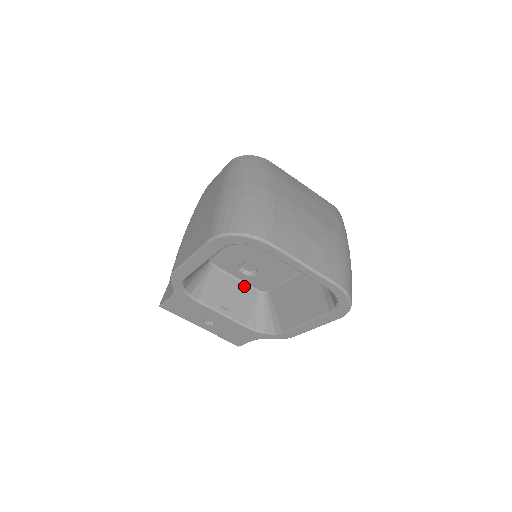
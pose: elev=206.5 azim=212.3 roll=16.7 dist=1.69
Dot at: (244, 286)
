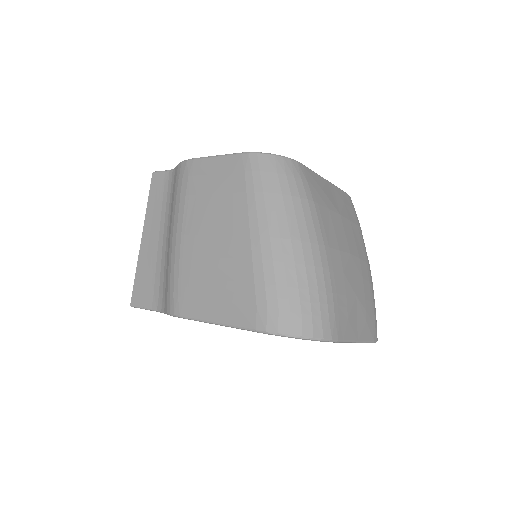
Dot at: occluded
